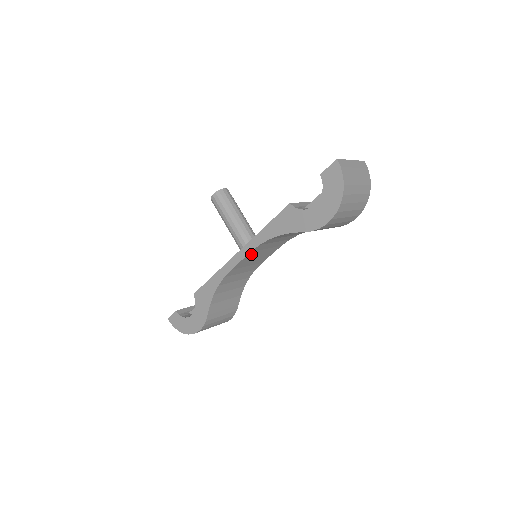
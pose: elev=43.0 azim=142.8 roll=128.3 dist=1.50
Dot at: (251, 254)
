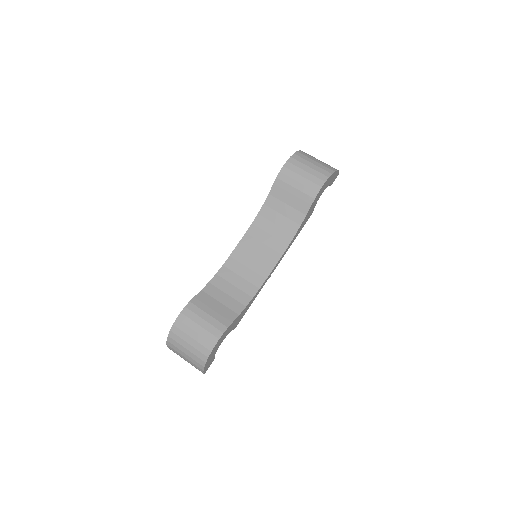
Dot at: (247, 240)
